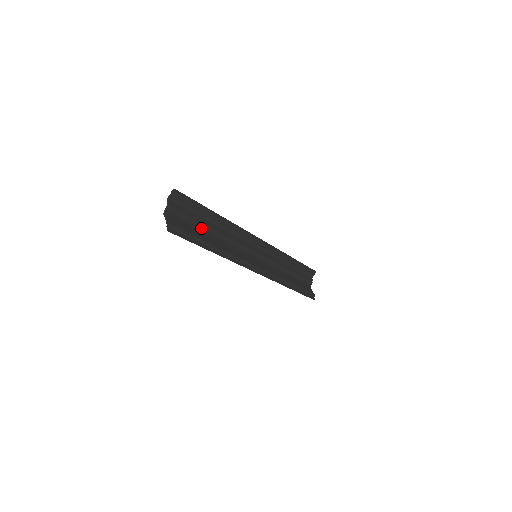
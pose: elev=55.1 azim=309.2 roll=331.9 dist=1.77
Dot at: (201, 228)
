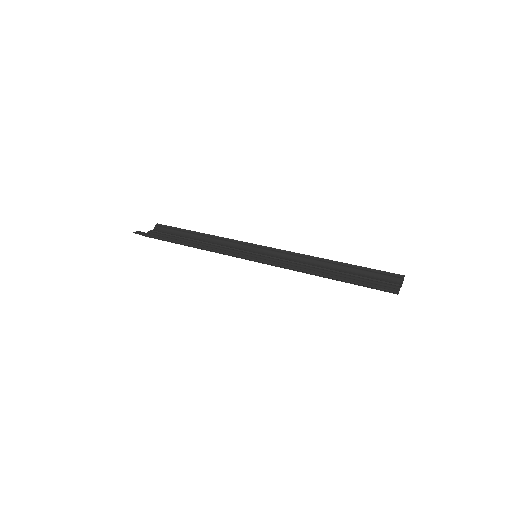
Dot at: occluded
